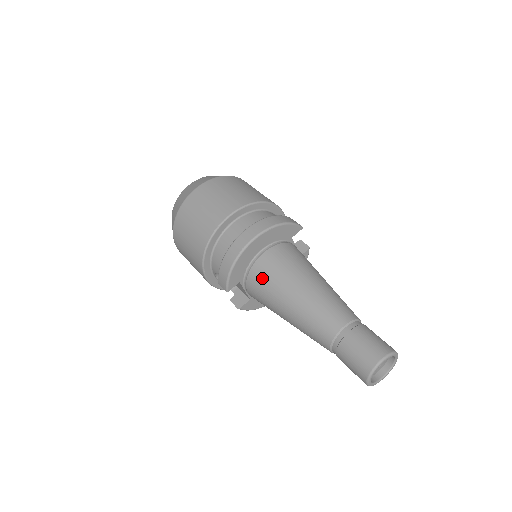
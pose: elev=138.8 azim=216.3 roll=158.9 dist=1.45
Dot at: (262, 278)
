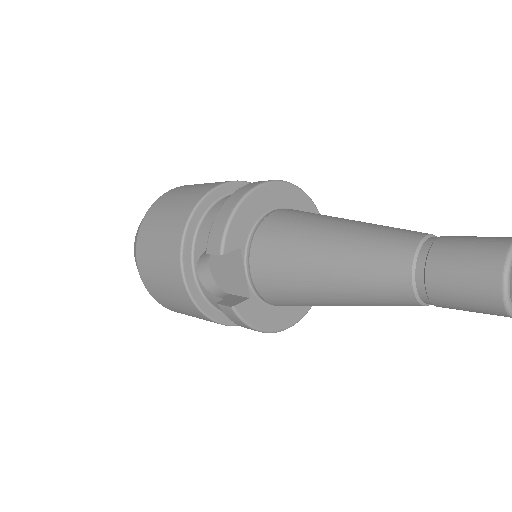
Dot at: (278, 228)
